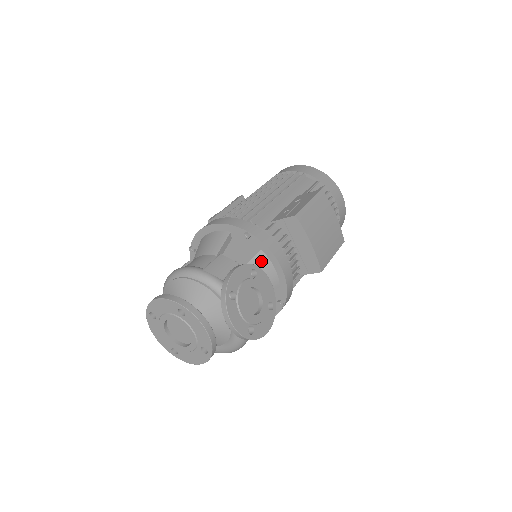
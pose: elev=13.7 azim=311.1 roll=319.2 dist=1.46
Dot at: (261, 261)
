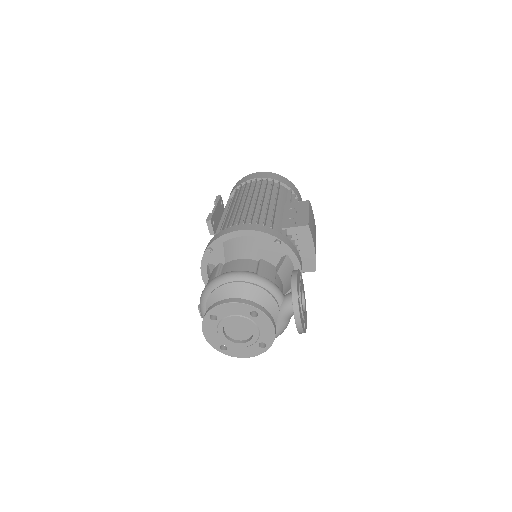
Dot at: (288, 264)
